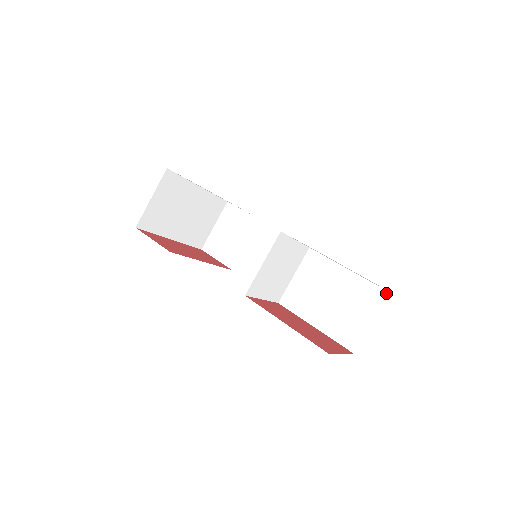
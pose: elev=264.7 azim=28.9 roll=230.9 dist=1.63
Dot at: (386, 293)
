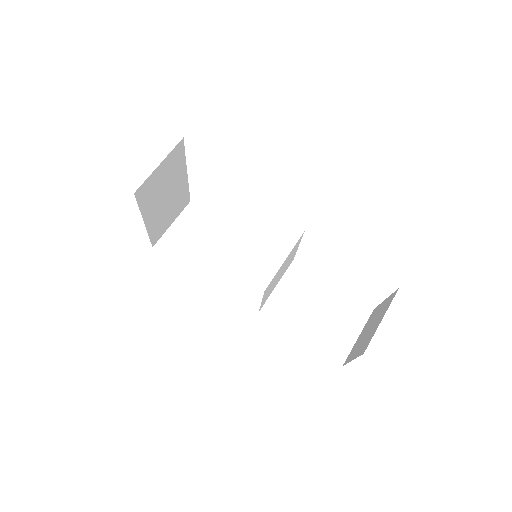
Dot at: (370, 310)
